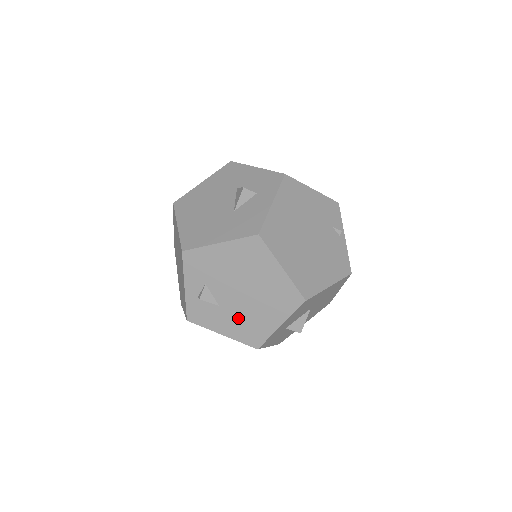
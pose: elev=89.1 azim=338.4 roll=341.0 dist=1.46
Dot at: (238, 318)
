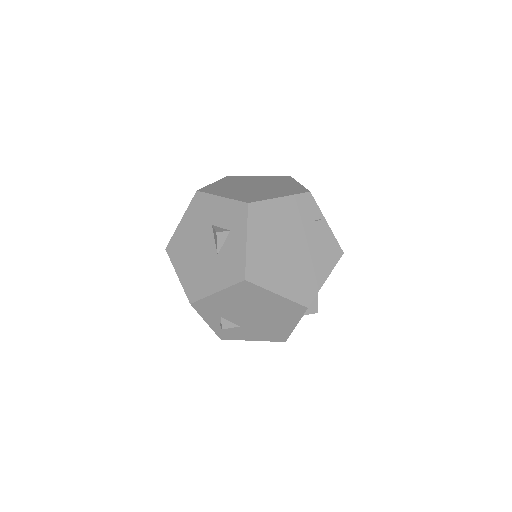
Dot at: (259, 329)
